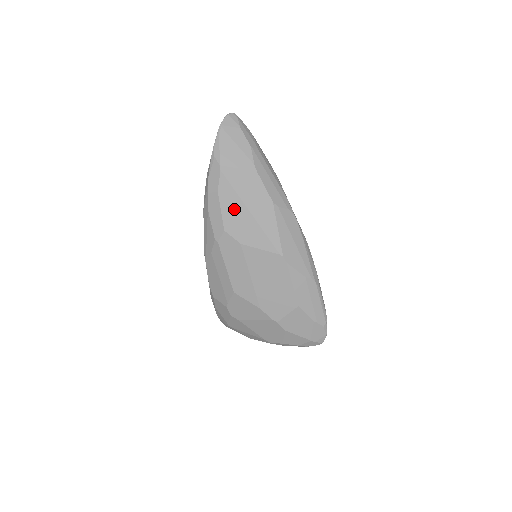
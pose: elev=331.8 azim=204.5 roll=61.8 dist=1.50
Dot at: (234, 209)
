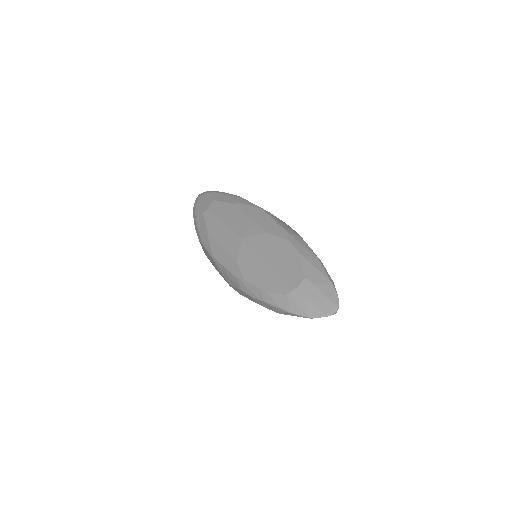
Dot at: occluded
